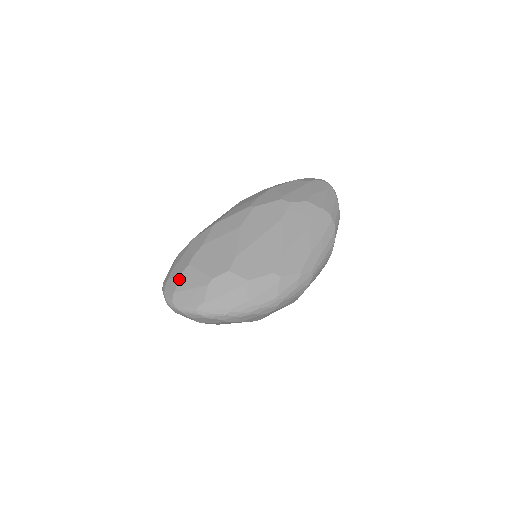
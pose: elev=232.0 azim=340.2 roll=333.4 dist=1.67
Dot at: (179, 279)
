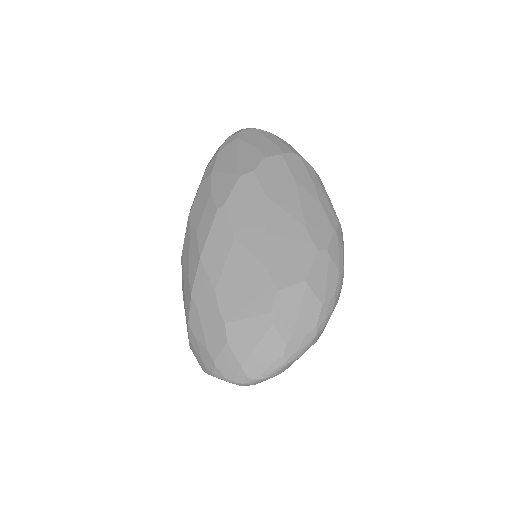
Dot at: (231, 348)
